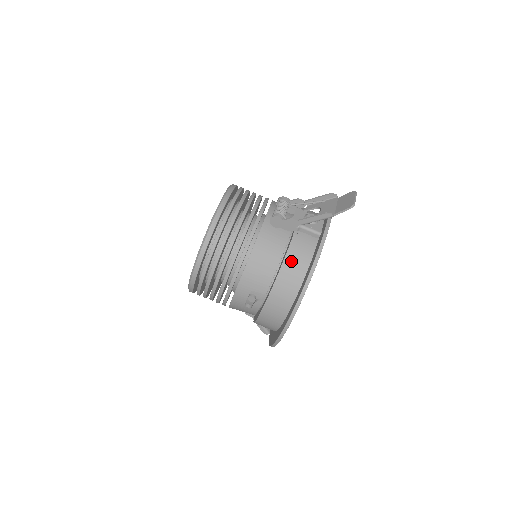
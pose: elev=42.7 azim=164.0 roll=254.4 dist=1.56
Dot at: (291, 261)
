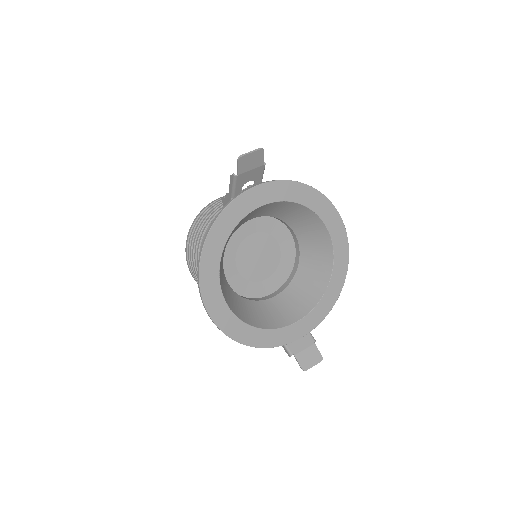
Dot at: occluded
